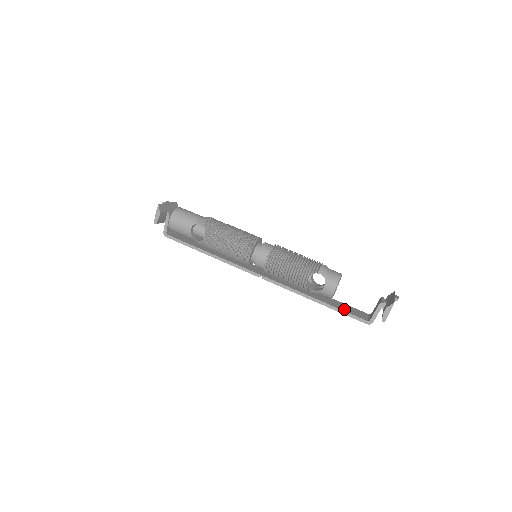
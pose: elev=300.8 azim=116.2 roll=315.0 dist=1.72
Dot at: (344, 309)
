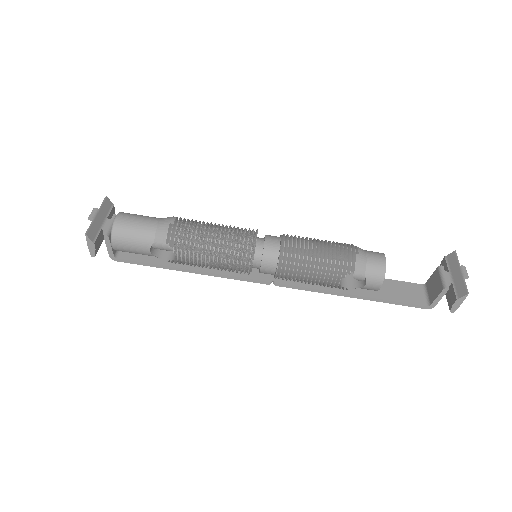
Dot at: (393, 296)
